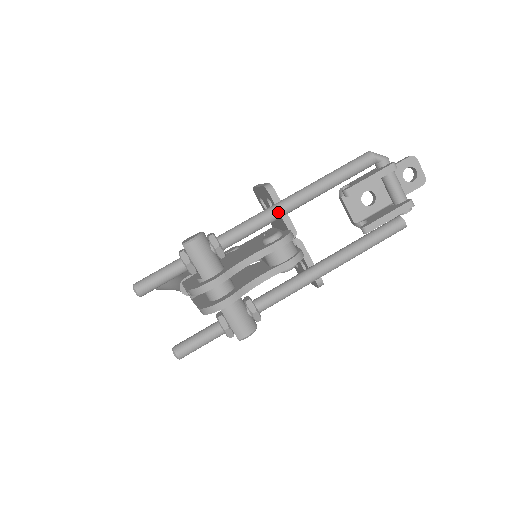
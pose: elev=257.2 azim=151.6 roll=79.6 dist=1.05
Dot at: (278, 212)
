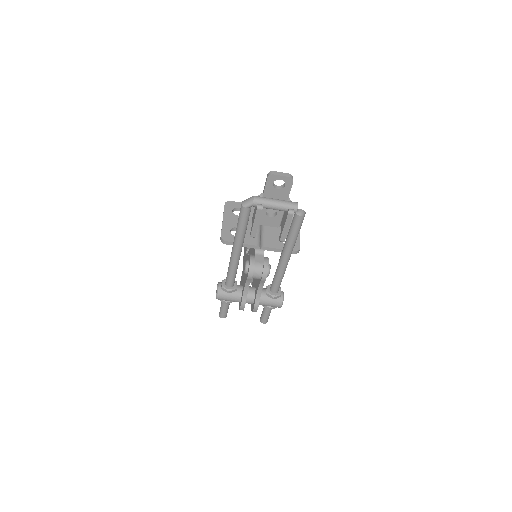
Dot at: (235, 262)
